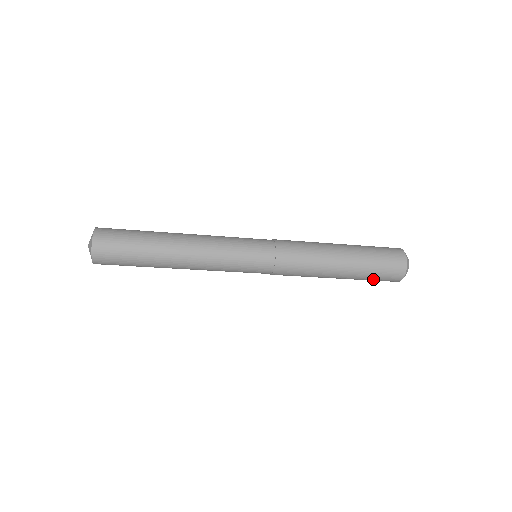
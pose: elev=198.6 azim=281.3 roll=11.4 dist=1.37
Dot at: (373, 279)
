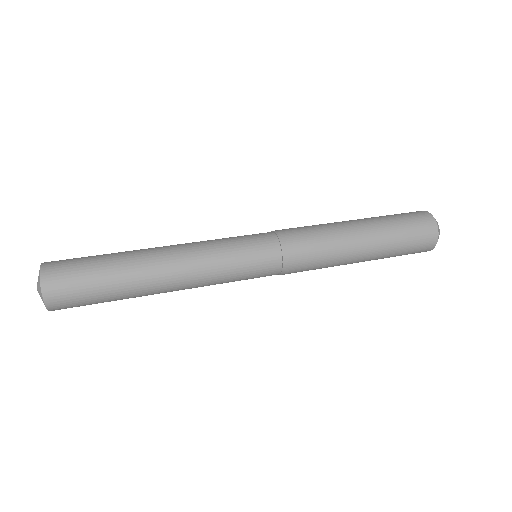
Dot at: occluded
